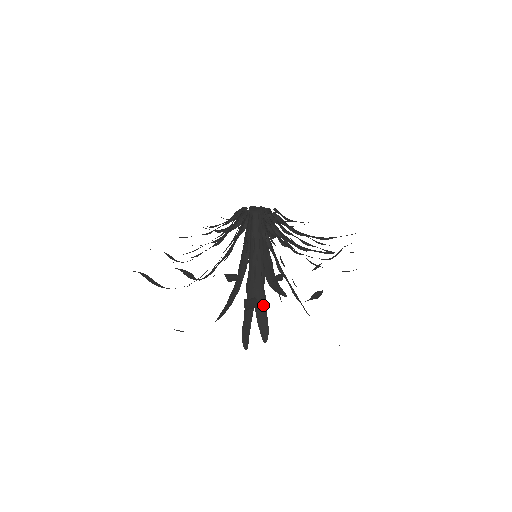
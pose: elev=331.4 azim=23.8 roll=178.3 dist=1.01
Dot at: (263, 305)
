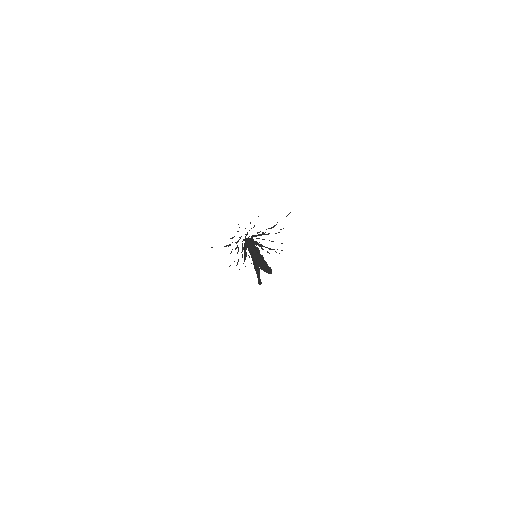
Dot at: (265, 265)
